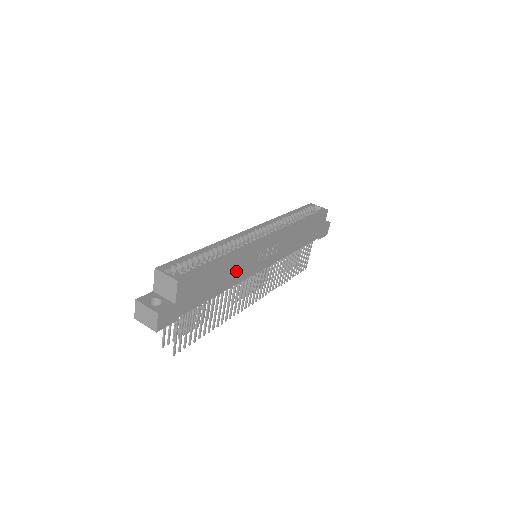
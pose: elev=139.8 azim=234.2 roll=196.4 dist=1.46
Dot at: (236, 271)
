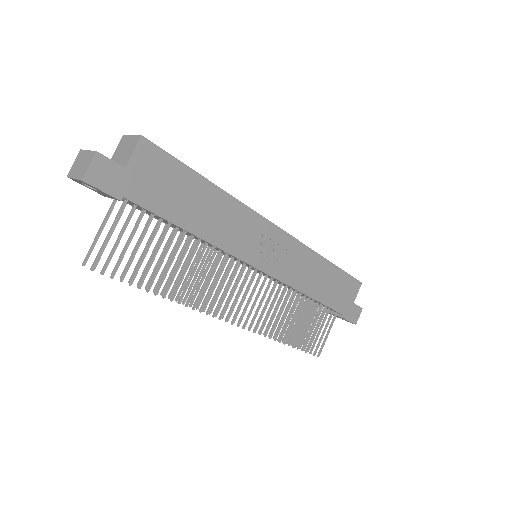
Dot at: (223, 224)
